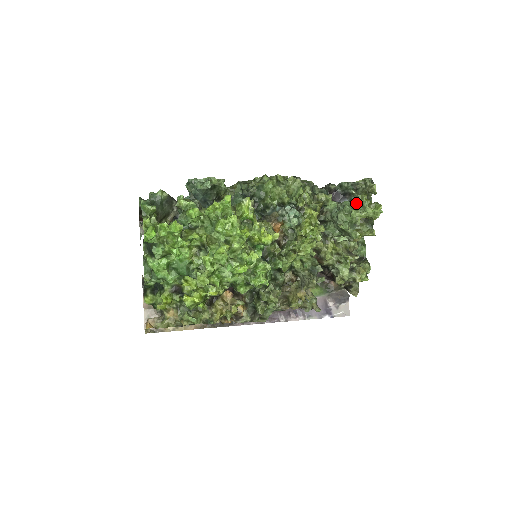
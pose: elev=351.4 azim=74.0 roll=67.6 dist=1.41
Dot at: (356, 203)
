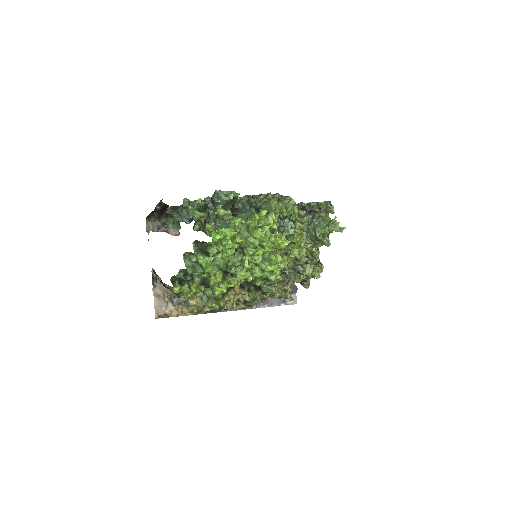
Dot at: occluded
